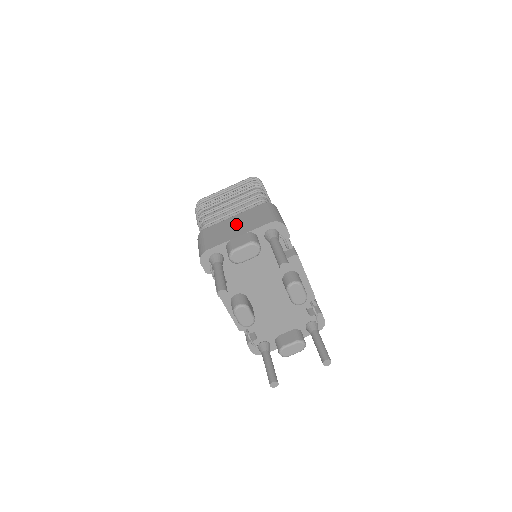
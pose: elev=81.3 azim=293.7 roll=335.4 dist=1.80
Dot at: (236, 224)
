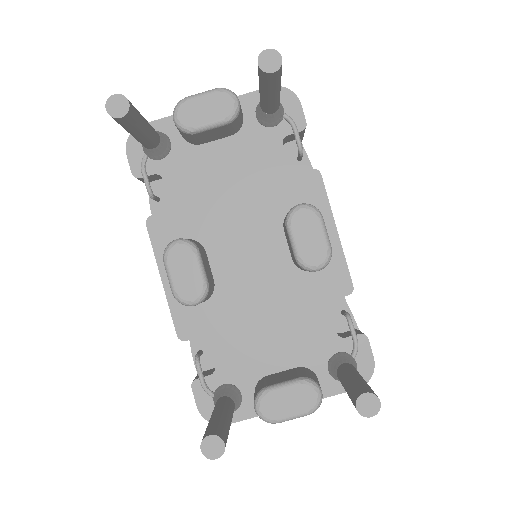
Dot at: occluded
